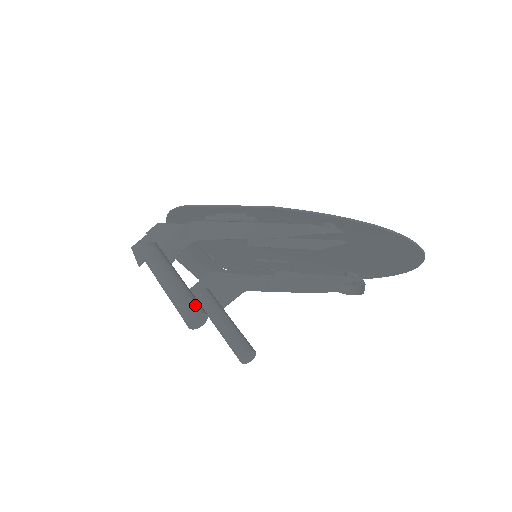
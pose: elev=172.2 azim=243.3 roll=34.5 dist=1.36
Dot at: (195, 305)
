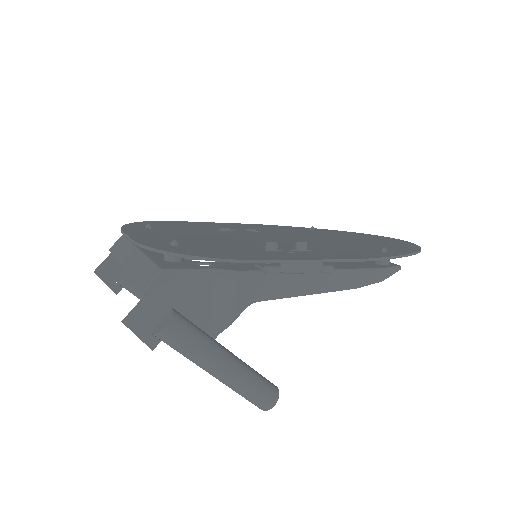
Dot at: (271, 388)
